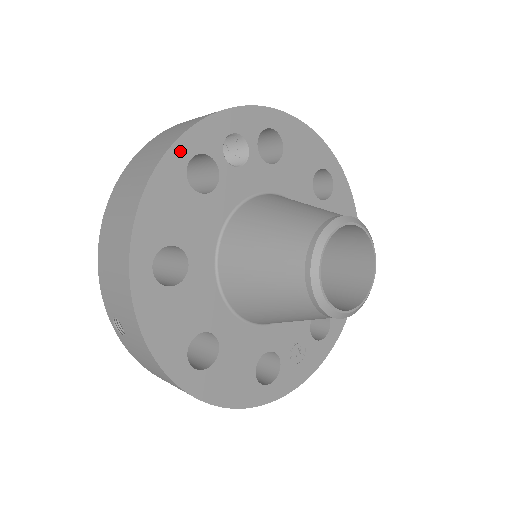
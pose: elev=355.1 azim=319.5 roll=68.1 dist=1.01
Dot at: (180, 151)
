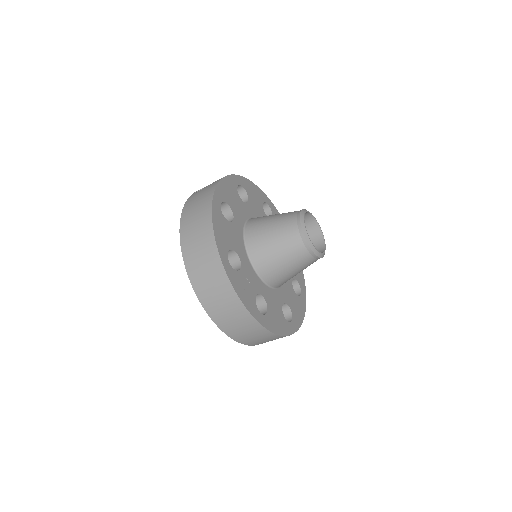
Dot at: (267, 199)
